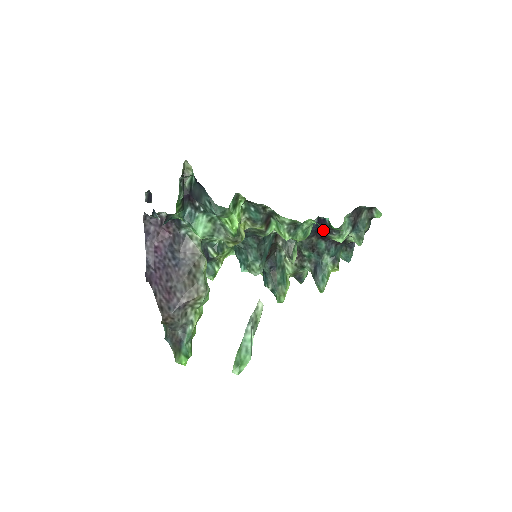
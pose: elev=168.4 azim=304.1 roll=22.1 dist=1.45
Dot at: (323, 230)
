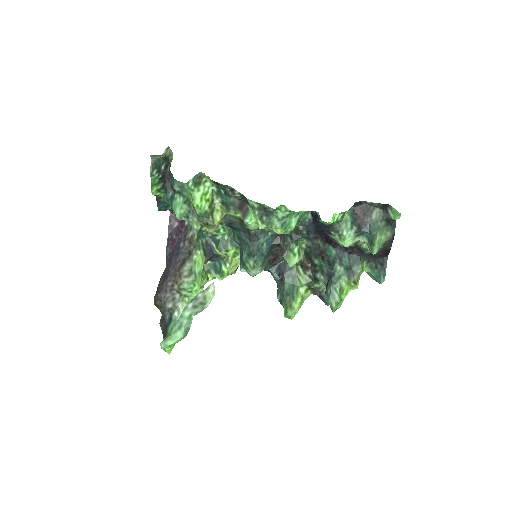
Dot at: (322, 229)
